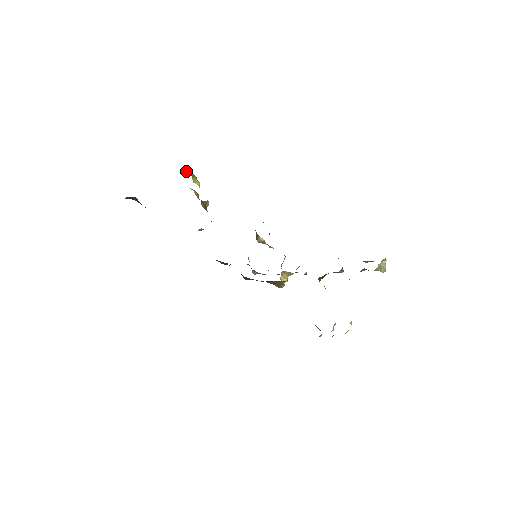
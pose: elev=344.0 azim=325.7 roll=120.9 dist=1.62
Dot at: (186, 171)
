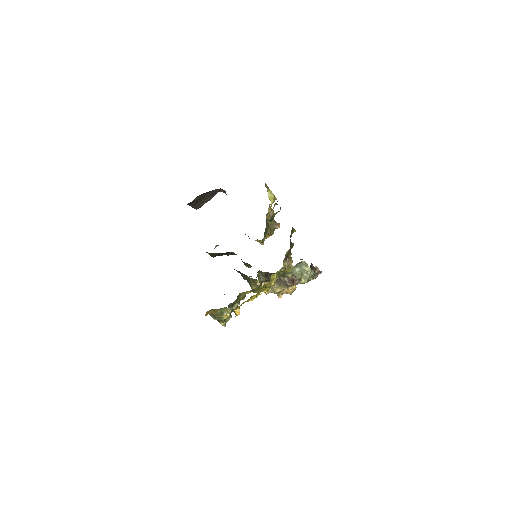
Dot at: (266, 185)
